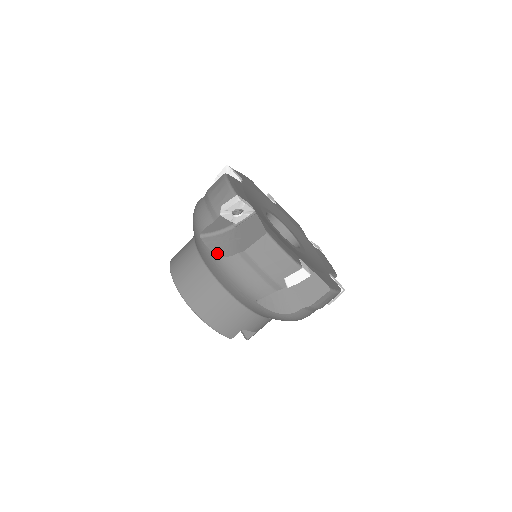
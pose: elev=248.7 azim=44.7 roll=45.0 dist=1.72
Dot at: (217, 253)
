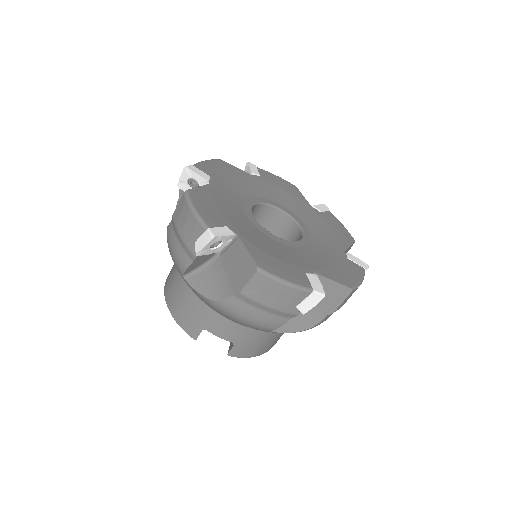
Dot at: occluded
